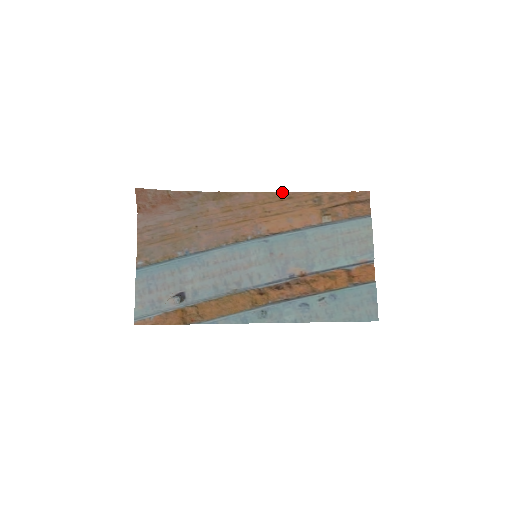
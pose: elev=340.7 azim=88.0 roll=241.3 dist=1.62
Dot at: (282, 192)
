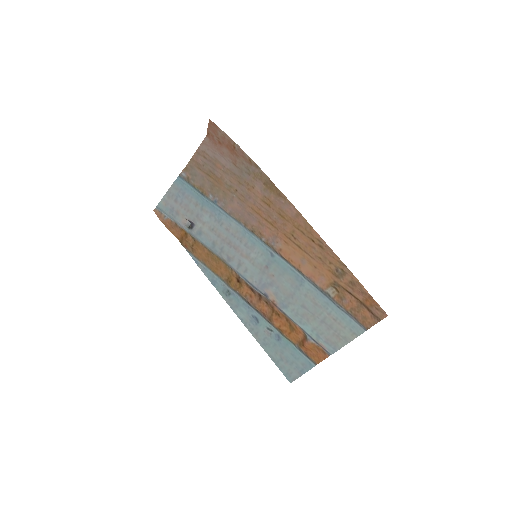
Dot at: (319, 236)
